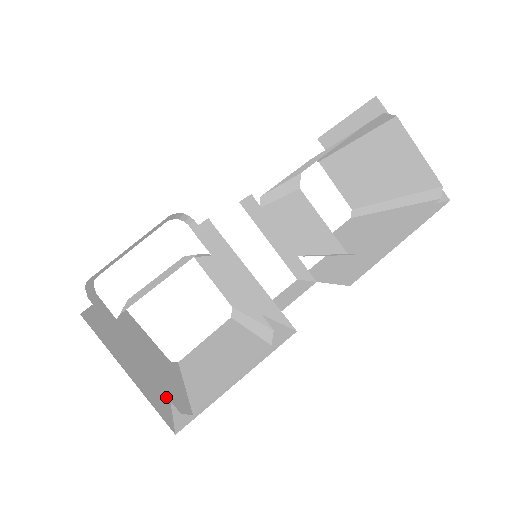
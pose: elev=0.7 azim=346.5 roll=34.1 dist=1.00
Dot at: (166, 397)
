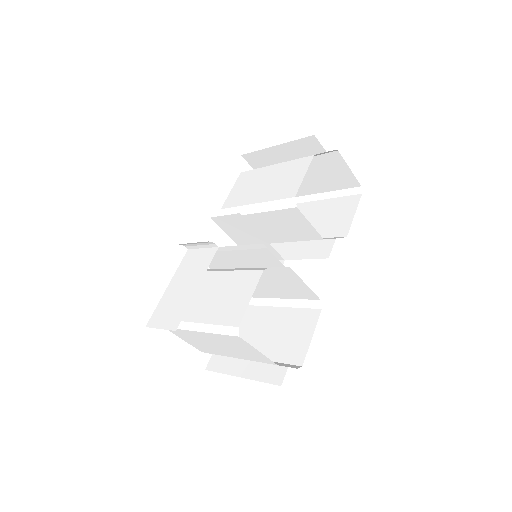
Dot at: occluded
